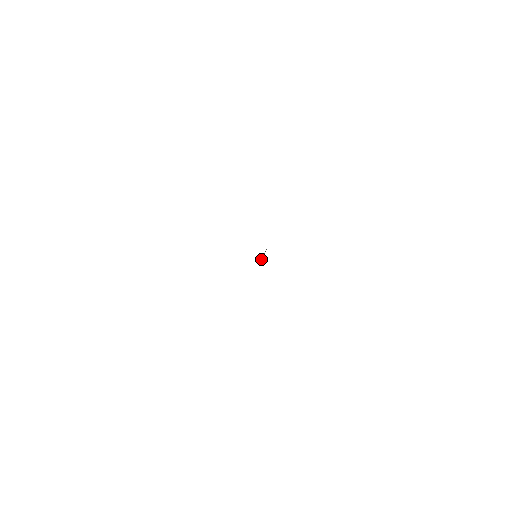
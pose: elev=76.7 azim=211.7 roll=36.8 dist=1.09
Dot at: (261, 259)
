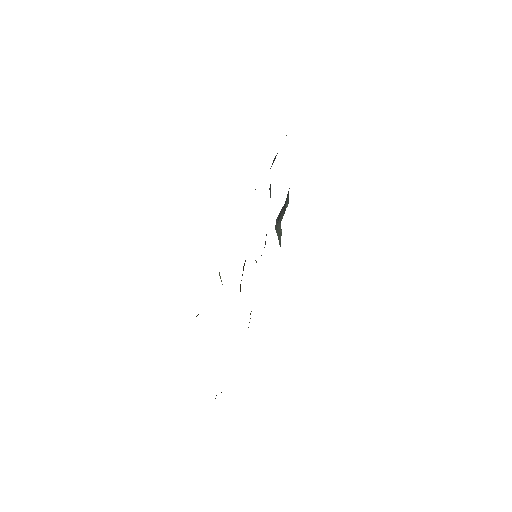
Dot at: occluded
